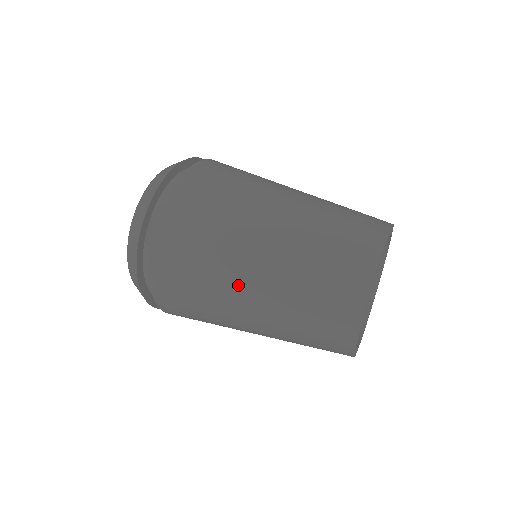
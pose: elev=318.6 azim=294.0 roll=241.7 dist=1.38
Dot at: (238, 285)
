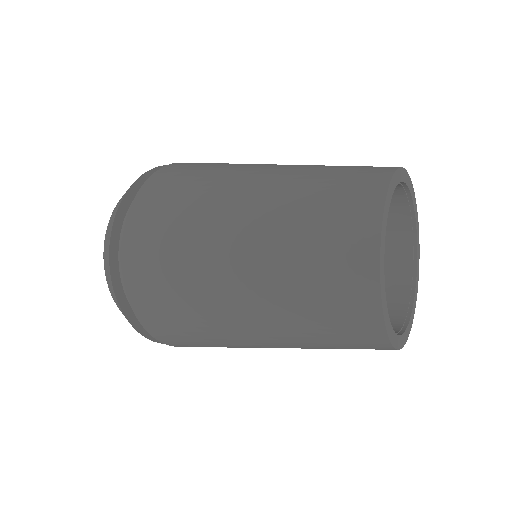
Dot at: (257, 166)
